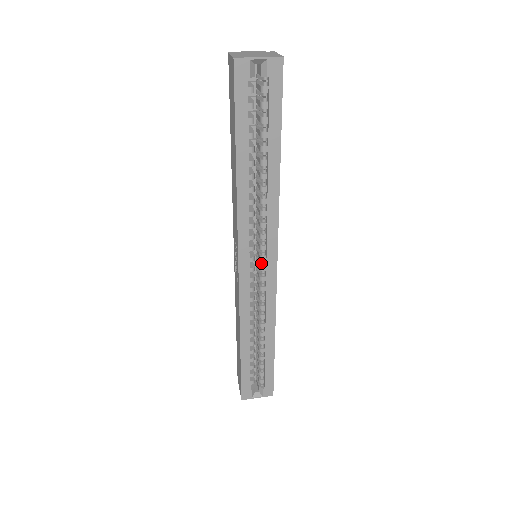
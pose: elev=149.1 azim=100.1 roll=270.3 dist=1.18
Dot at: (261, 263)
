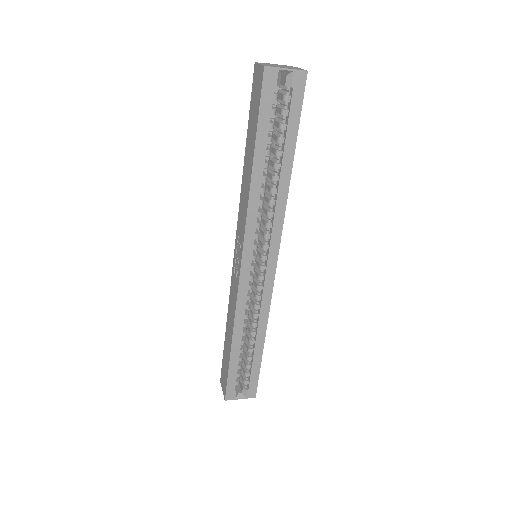
Dot at: (261, 262)
